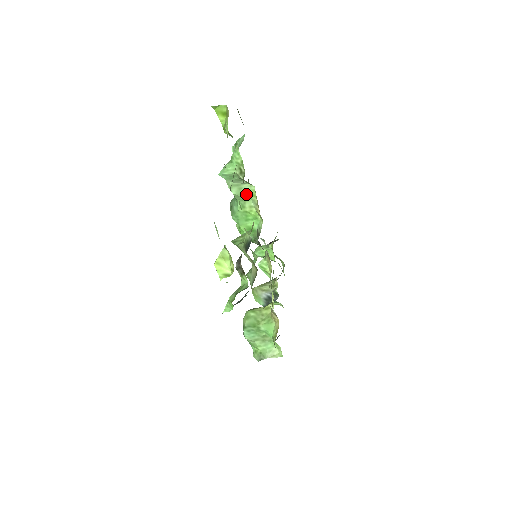
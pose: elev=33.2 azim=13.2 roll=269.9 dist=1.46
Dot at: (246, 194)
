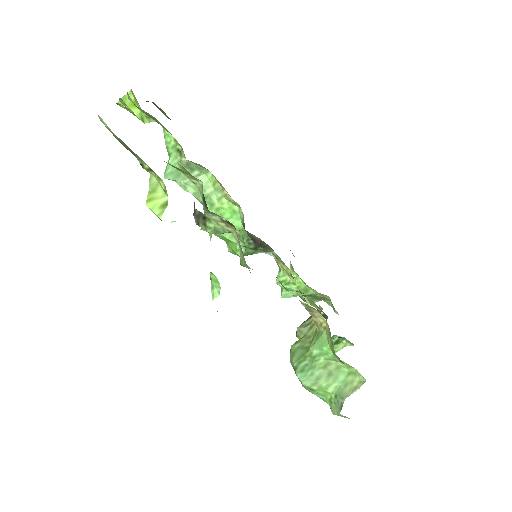
Dot at: (207, 187)
